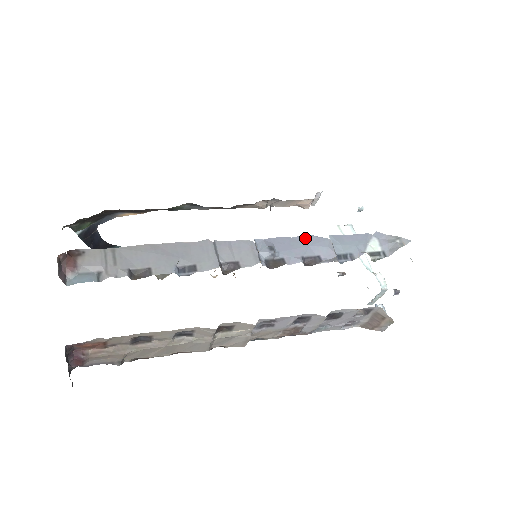
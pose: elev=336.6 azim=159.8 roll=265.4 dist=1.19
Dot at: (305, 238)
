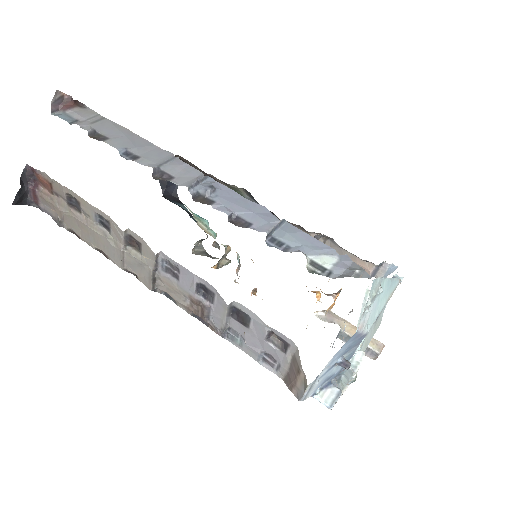
Dot at: (258, 206)
